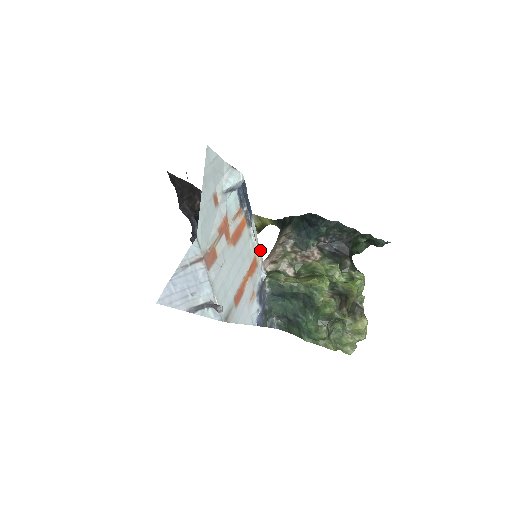
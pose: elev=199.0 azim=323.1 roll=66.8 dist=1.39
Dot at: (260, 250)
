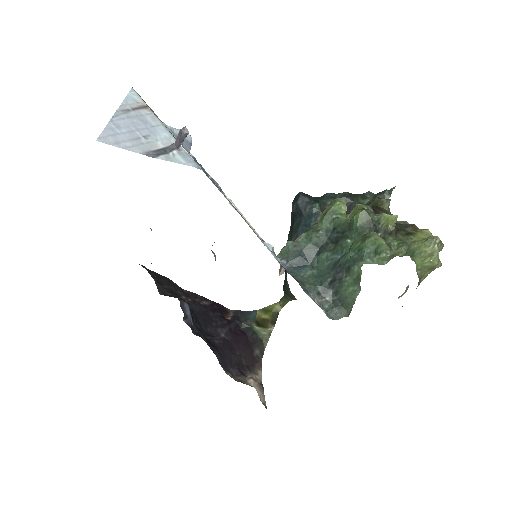
Dot at: occluded
